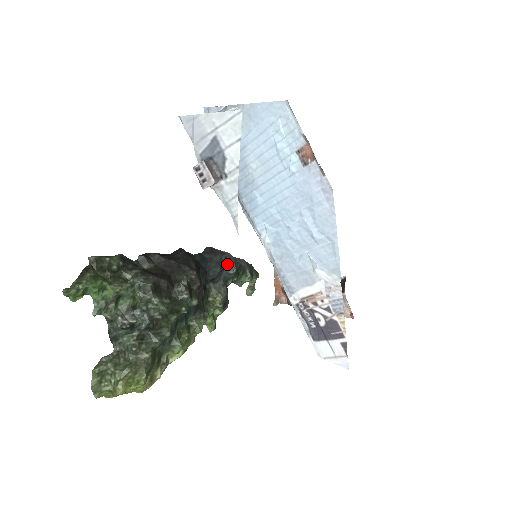
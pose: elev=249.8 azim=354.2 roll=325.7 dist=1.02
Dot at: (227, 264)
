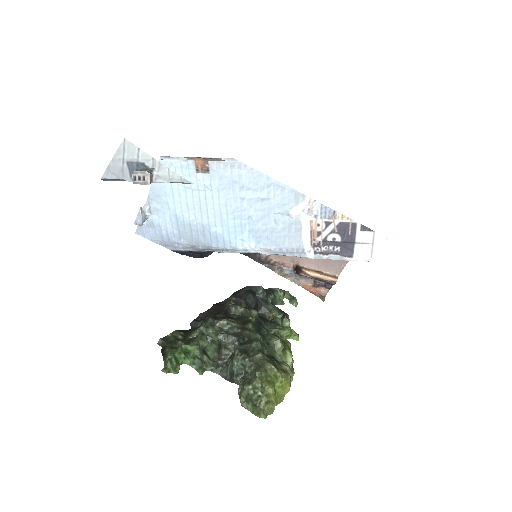
Dot at: (253, 290)
